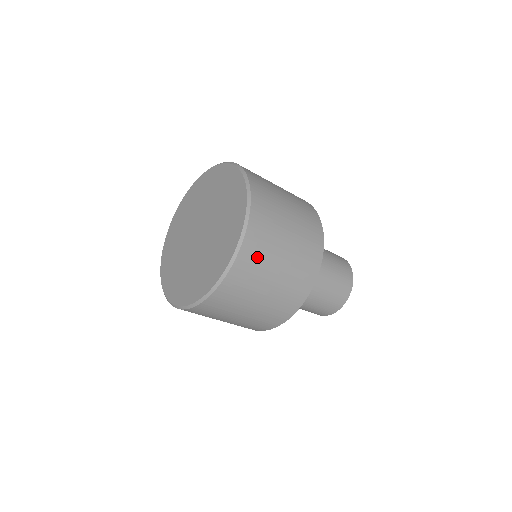
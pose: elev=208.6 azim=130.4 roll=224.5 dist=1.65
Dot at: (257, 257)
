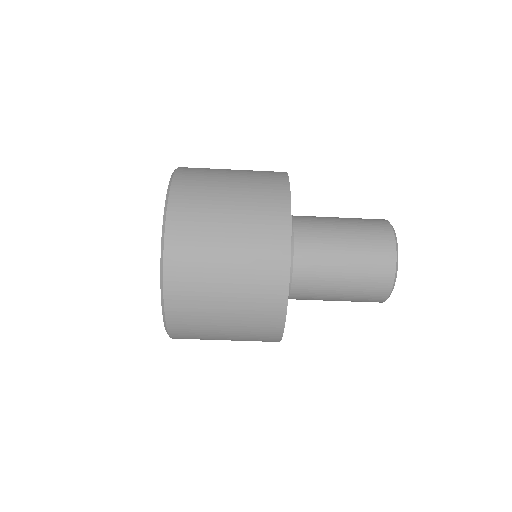
Dot at: (190, 282)
